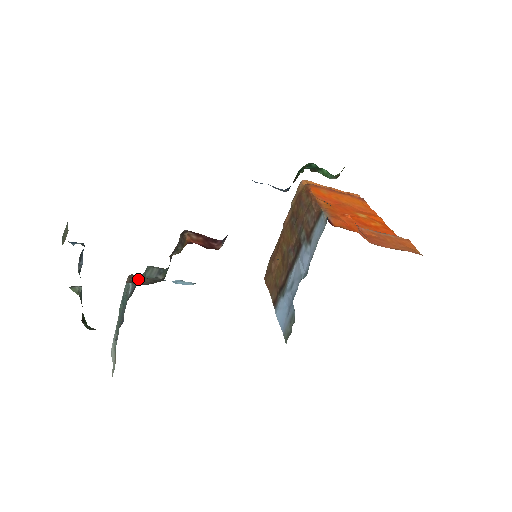
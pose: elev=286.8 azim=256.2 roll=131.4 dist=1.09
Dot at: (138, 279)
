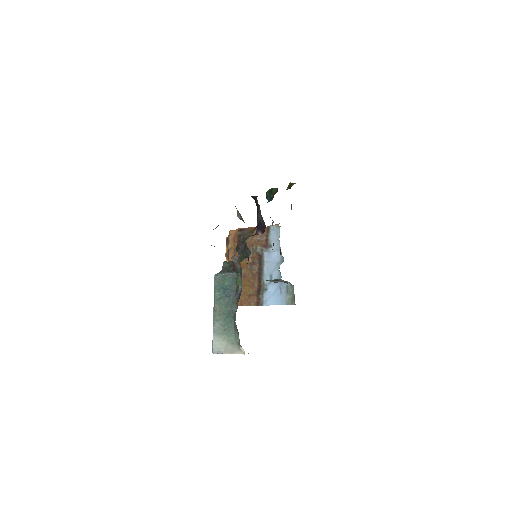
Dot at: occluded
